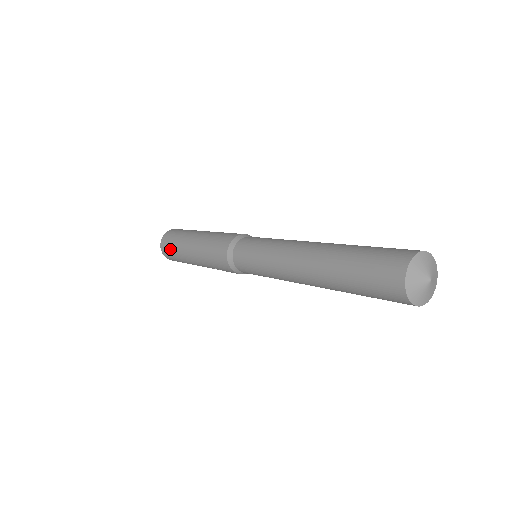
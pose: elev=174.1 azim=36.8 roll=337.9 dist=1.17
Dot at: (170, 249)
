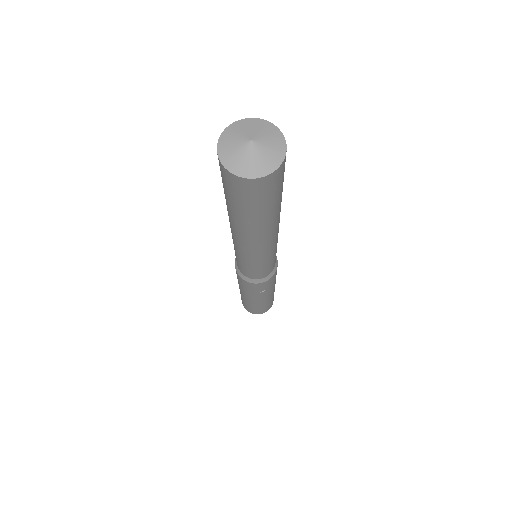
Dot at: (245, 305)
